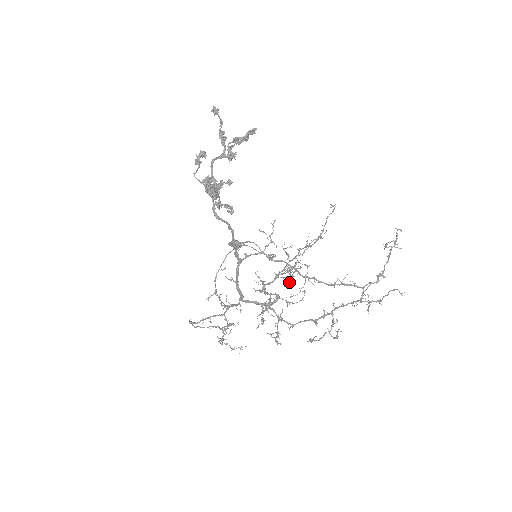
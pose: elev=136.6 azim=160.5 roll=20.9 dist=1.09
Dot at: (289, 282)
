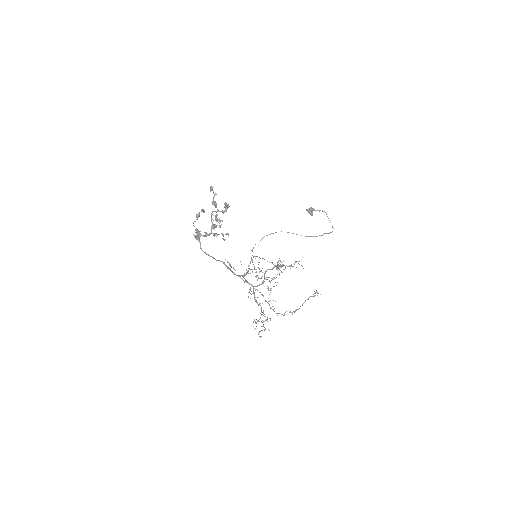
Dot at: occluded
